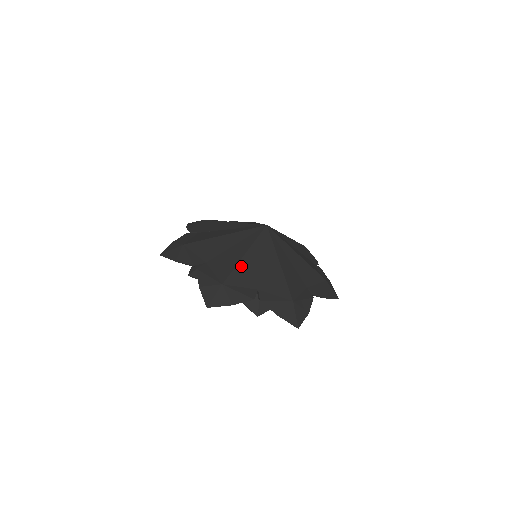
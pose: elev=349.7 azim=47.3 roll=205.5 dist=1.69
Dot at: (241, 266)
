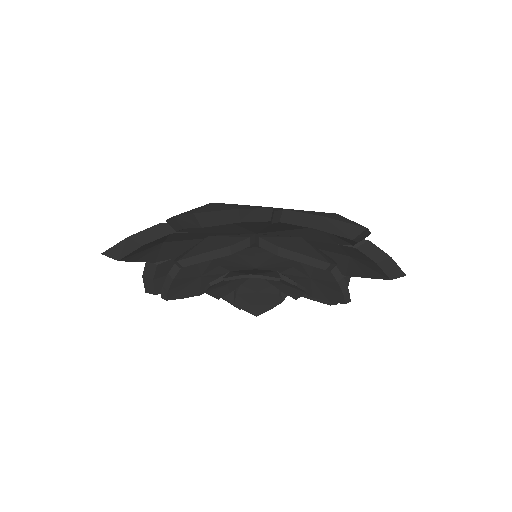
Dot at: occluded
